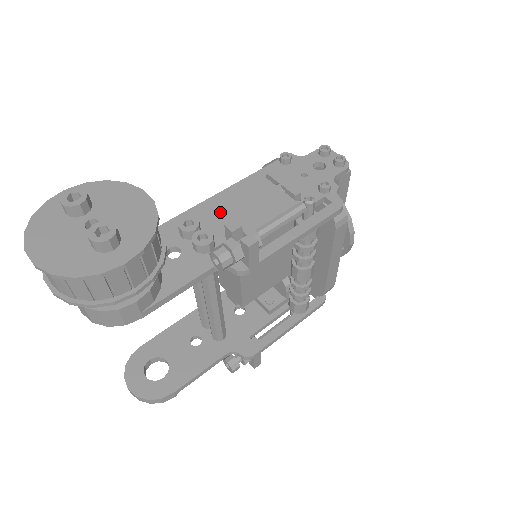
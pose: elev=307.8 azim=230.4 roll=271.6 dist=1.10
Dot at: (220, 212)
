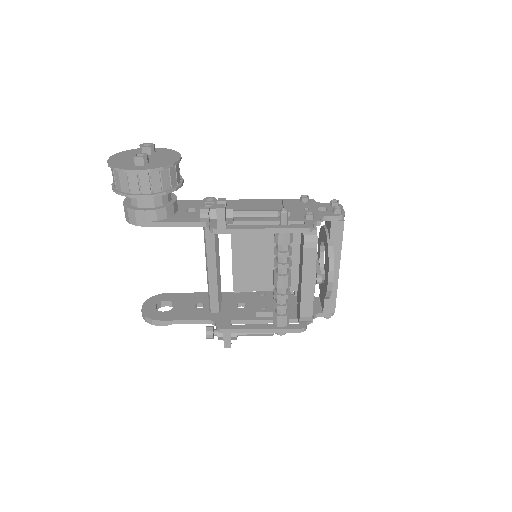
Dot at: (236, 206)
